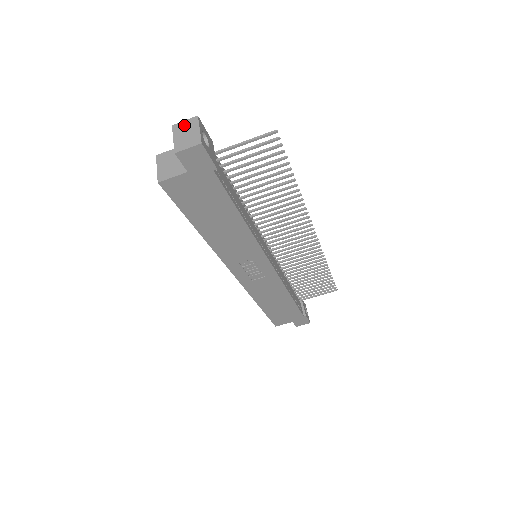
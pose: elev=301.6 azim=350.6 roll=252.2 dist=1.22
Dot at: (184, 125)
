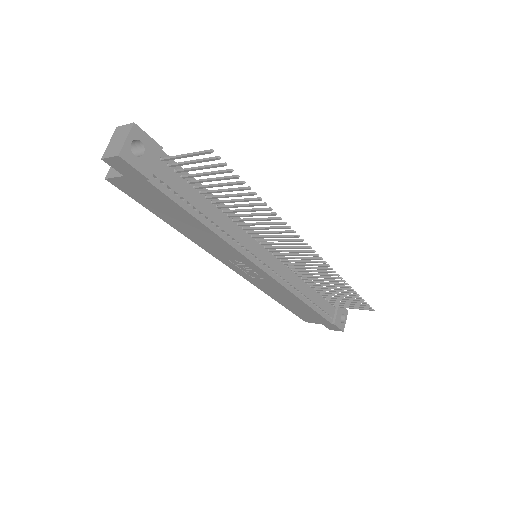
Dot at: (122, 130)
